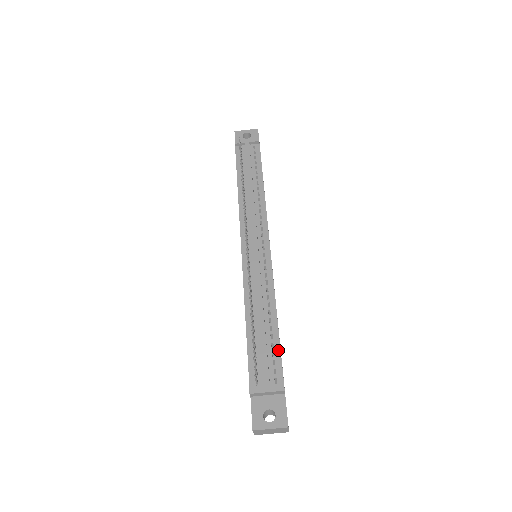
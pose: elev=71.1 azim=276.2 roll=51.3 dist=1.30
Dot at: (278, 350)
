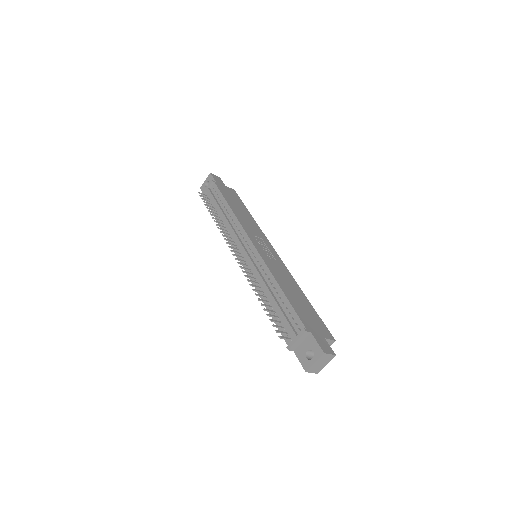
Dot at: (291, 308)
